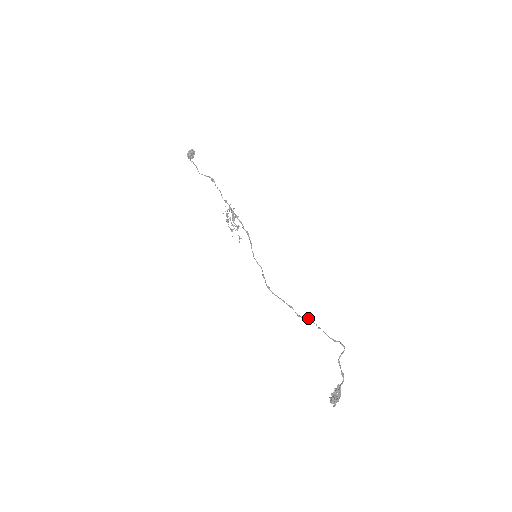
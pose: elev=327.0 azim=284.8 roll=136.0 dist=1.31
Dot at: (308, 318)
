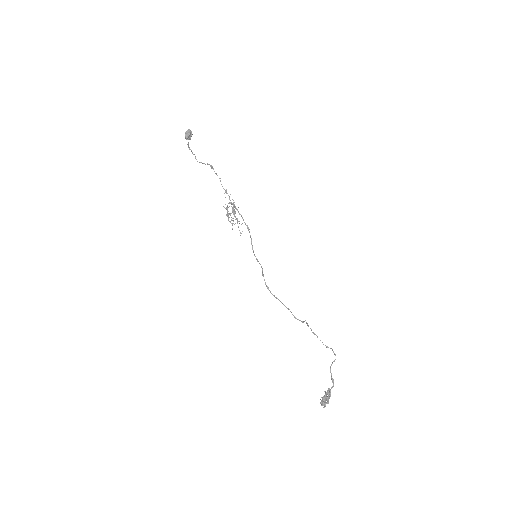
Dot at: occluded
